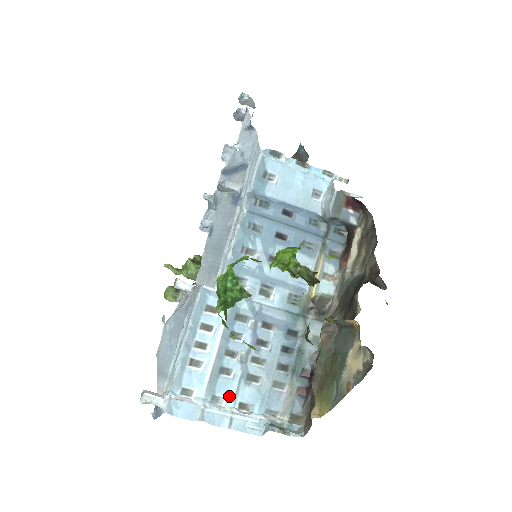
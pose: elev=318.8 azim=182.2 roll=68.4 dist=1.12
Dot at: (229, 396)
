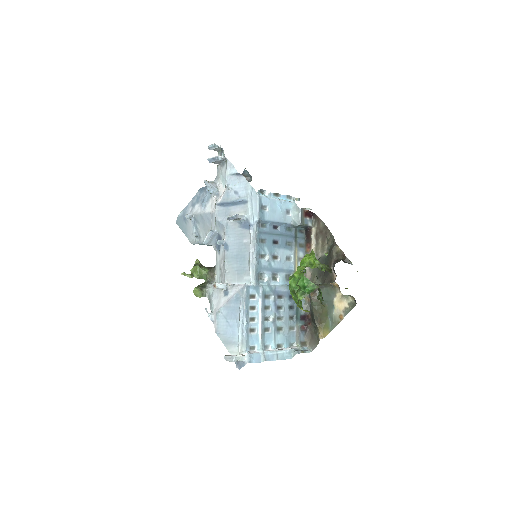
Dot at: (271, 343)
